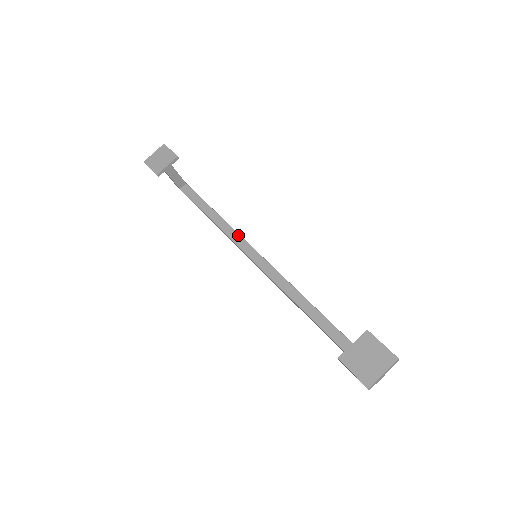
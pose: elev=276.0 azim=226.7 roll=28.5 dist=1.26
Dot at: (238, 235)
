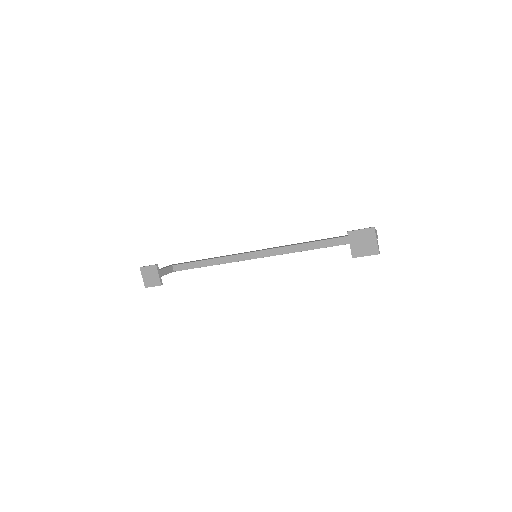
Dot at: (233, 256)
